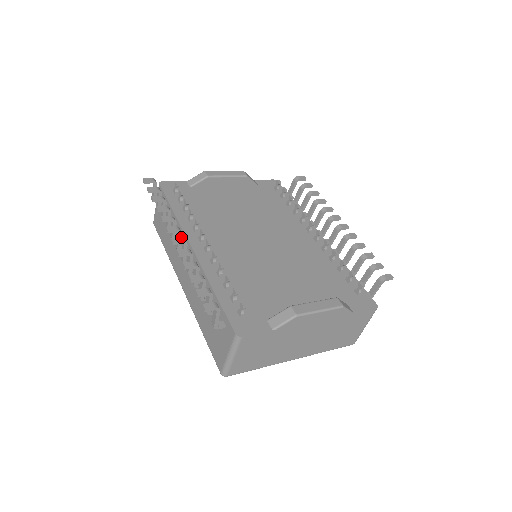
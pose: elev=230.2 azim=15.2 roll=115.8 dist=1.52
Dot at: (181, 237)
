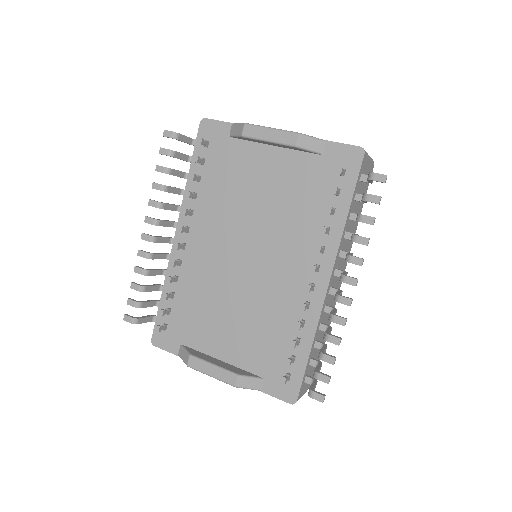
Dot at: (150, 235)
